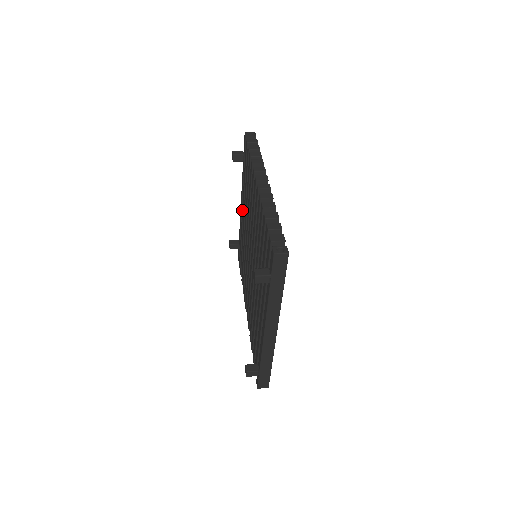
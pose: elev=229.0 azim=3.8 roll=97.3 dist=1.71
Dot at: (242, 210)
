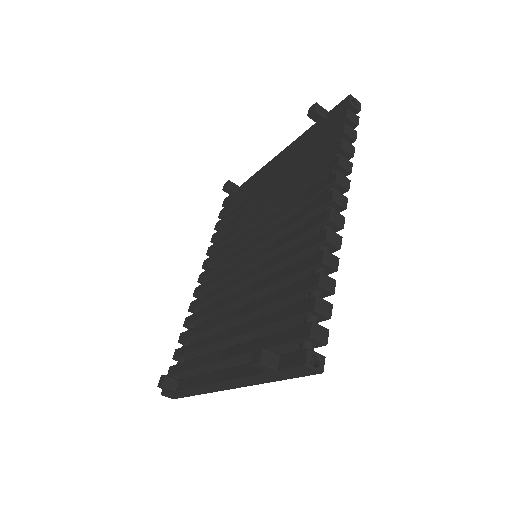
Dot at: (271, 171)
